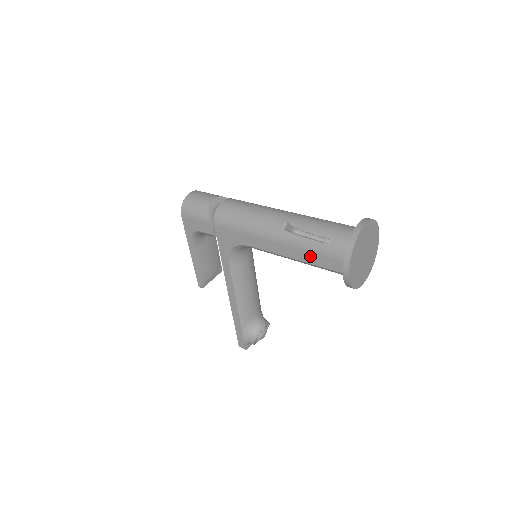
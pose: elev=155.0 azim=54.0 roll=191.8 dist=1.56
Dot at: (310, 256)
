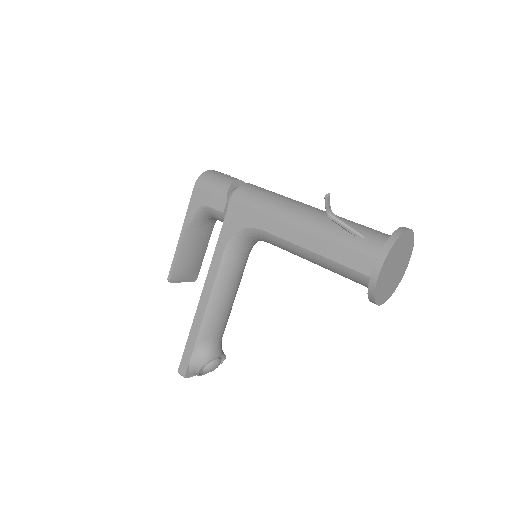
Dot at: (334, 249)
